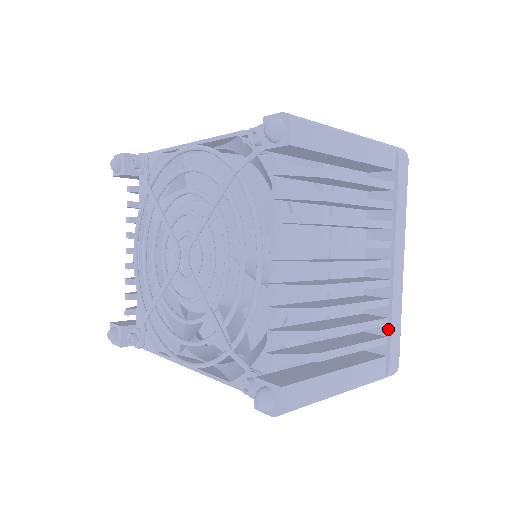
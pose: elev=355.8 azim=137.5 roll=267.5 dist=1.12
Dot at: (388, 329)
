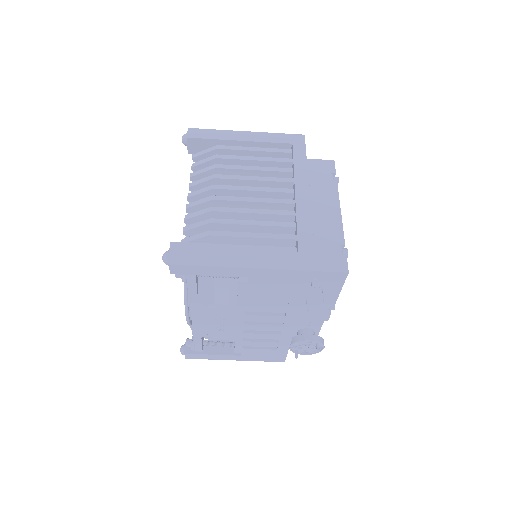
Dot at: (296, 229)
